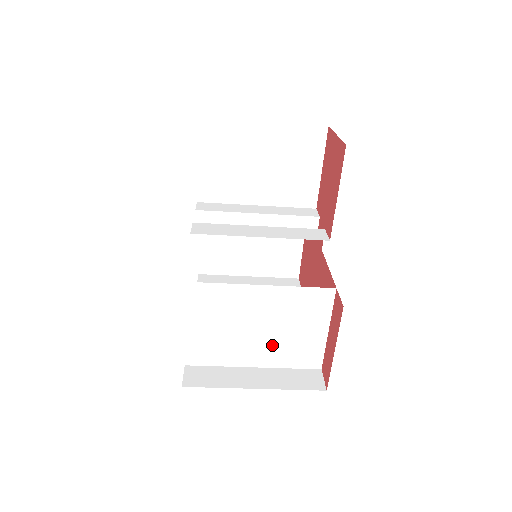
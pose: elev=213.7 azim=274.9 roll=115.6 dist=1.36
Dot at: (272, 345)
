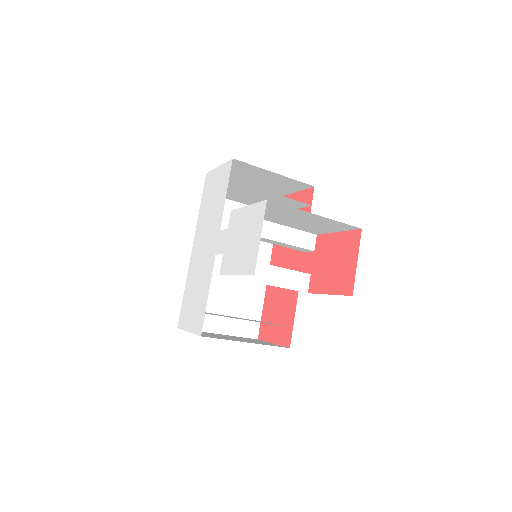
Dot at: occluded
